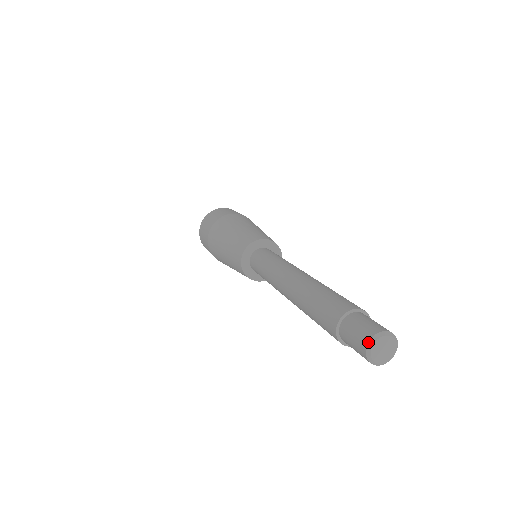
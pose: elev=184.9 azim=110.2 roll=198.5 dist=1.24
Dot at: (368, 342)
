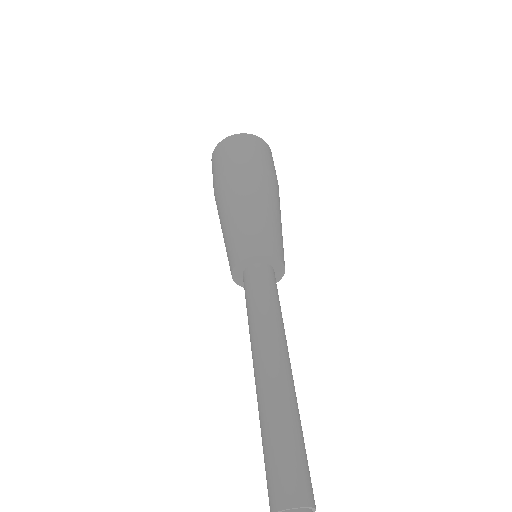
Dot at: out of frame
